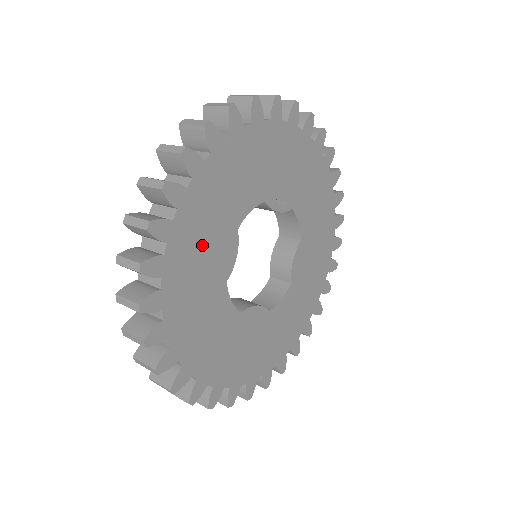
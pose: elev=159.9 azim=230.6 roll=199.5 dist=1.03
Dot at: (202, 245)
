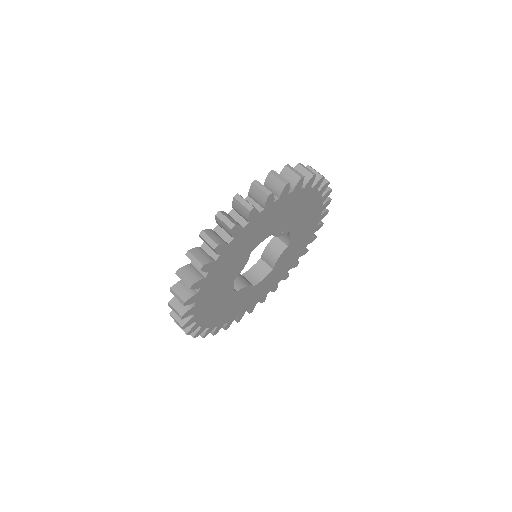
Dot at: (227, 267)
